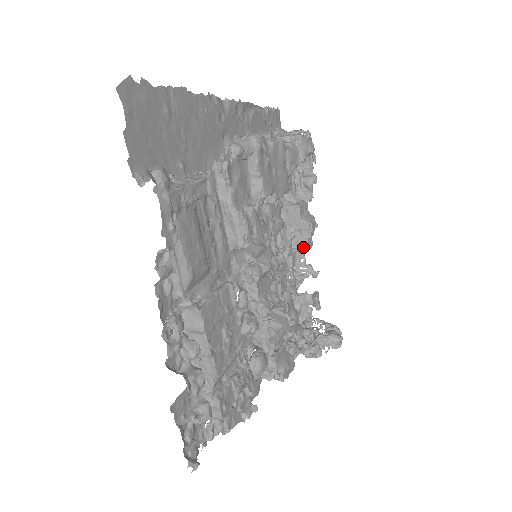
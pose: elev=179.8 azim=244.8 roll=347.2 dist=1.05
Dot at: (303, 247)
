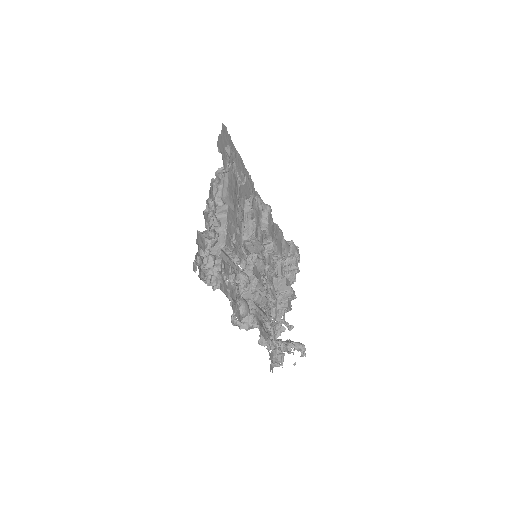
Dot at: (284, 304)
